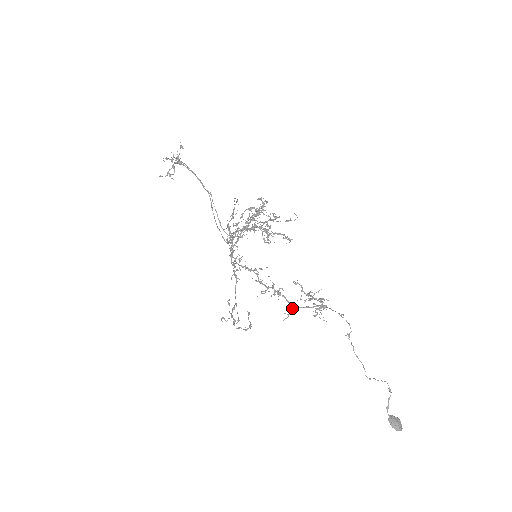
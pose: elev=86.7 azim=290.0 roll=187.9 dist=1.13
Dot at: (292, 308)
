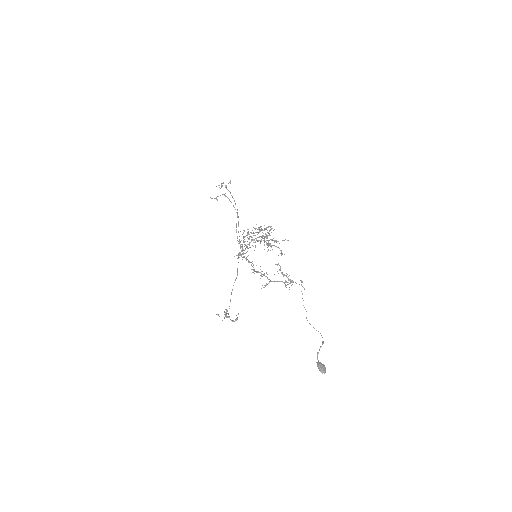
Dot at: (270, 281)
